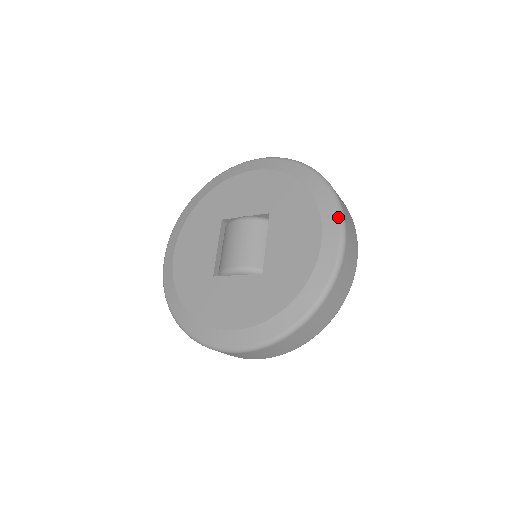
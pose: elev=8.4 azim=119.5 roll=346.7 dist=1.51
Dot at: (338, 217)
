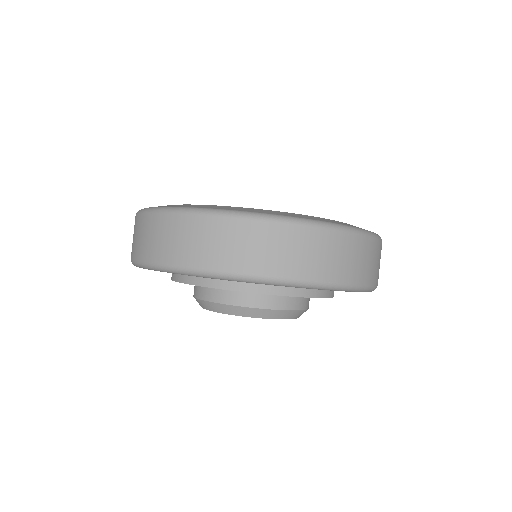
Dot at: occluded
